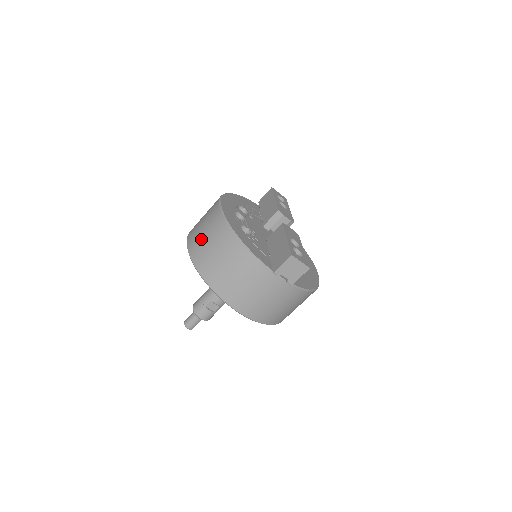
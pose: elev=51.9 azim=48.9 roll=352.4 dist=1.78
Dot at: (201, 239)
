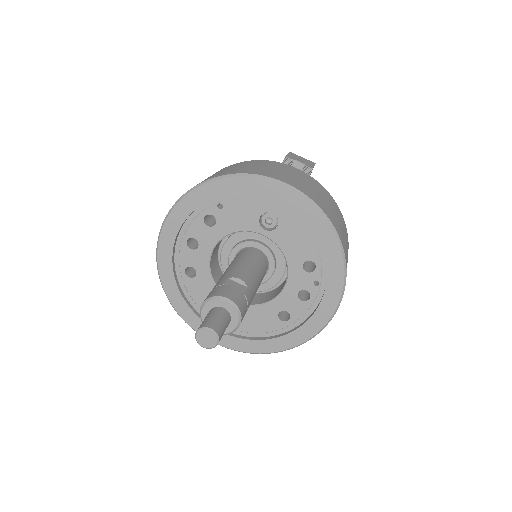
Dot at: occluded
